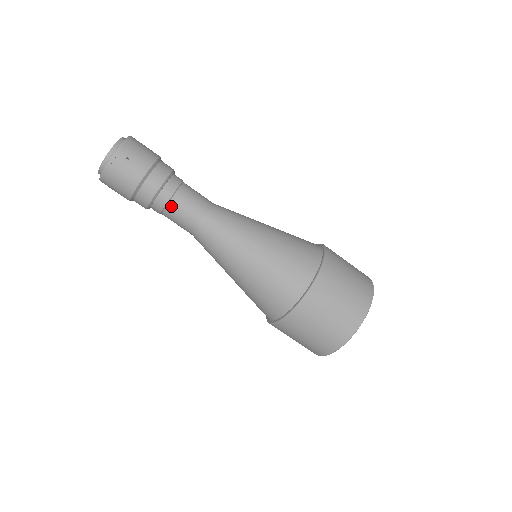
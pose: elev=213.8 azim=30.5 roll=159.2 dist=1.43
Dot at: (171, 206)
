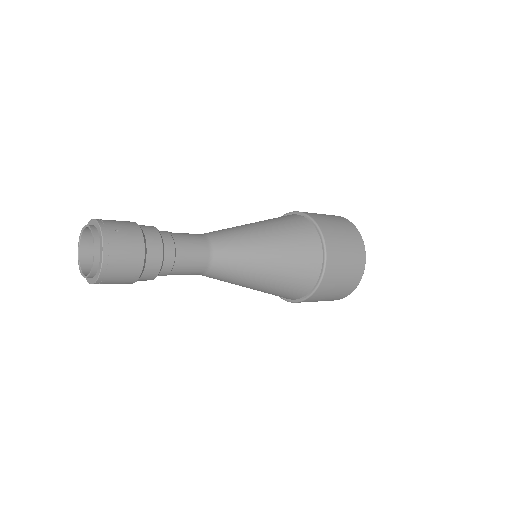
Dot at: (179, 252)
